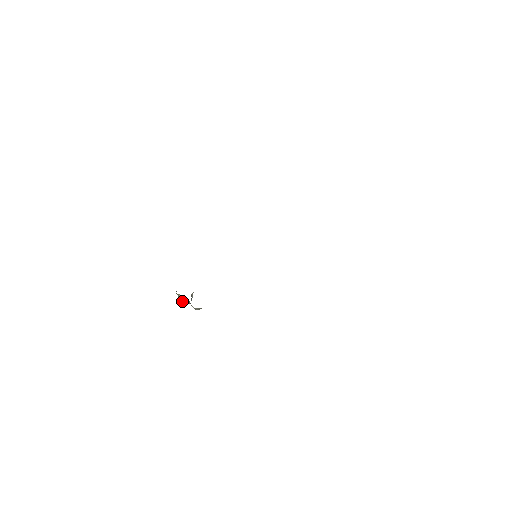
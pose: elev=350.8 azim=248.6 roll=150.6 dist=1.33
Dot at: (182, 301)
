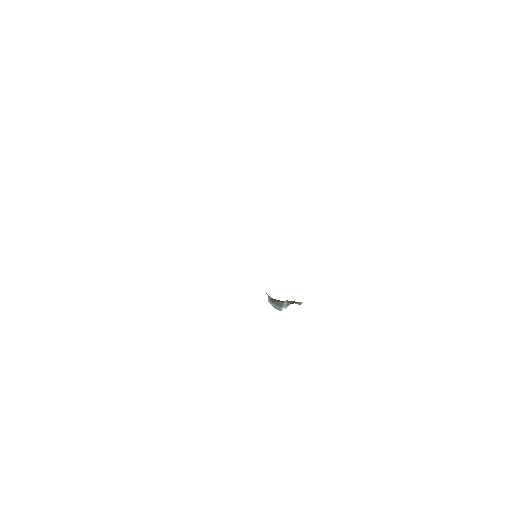
Dot at: (286, 306)
